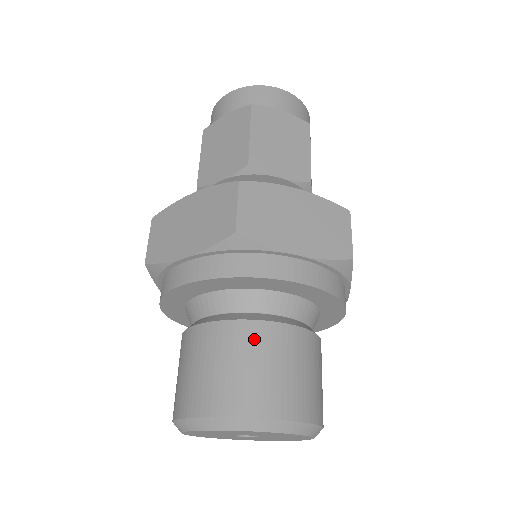
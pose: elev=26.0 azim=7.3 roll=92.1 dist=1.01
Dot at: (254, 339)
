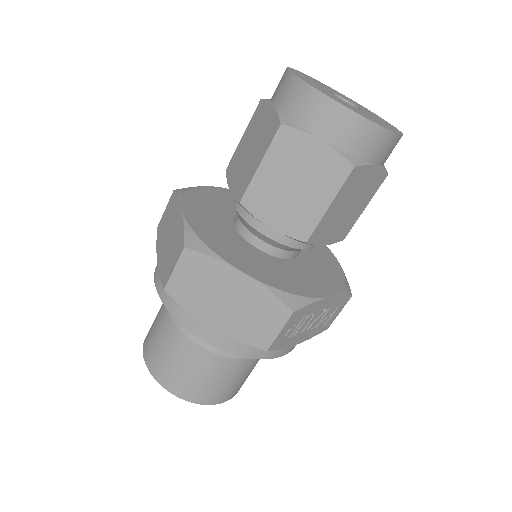
Dot at: (178, 344)
